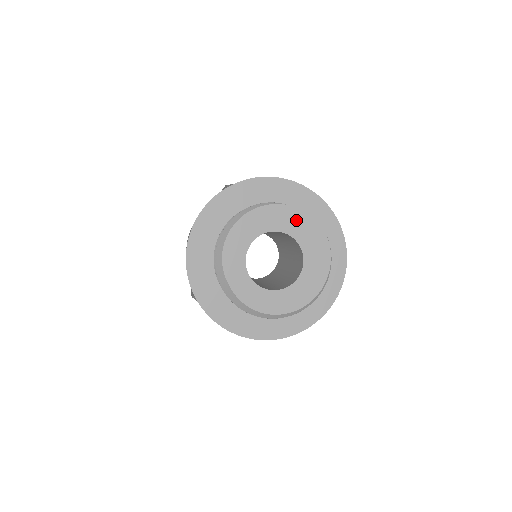
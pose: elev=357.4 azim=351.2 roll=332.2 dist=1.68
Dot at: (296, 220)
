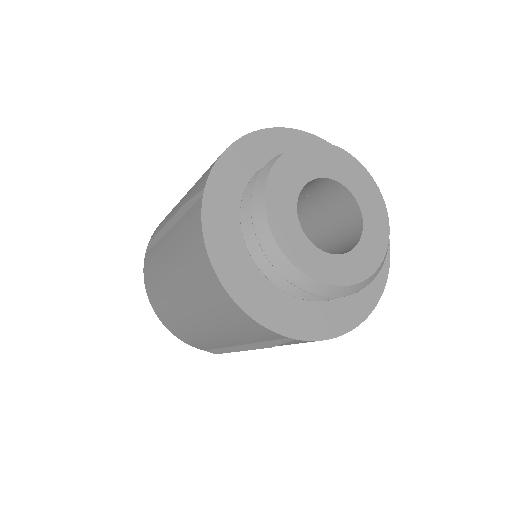
Dot at: (307, 158)
